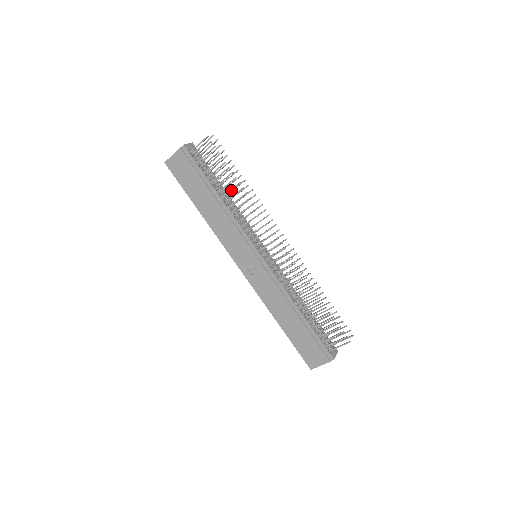
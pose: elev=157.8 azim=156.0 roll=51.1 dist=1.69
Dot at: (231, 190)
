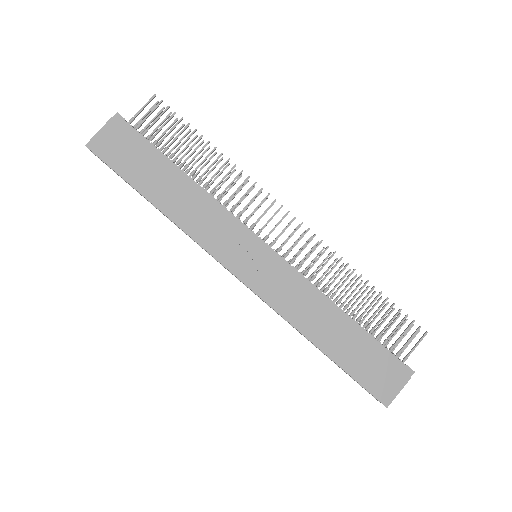
Dot at: (197, 172)
